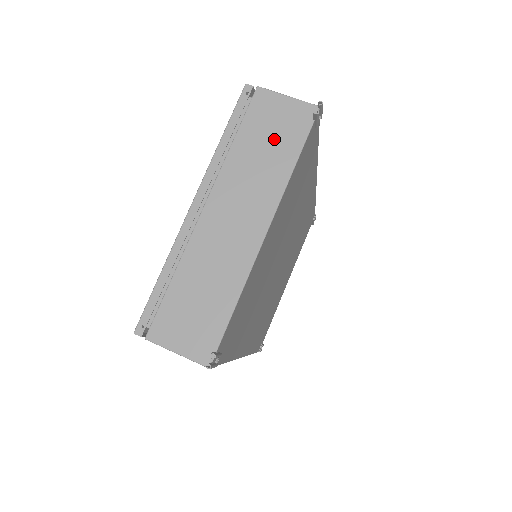
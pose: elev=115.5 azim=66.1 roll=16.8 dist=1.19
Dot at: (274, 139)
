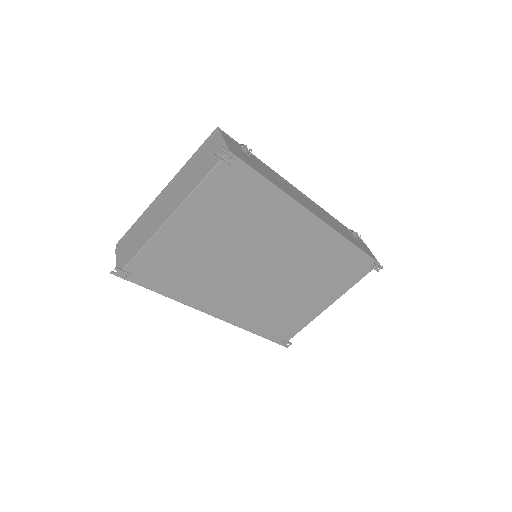
Dot at: (203, 164)
